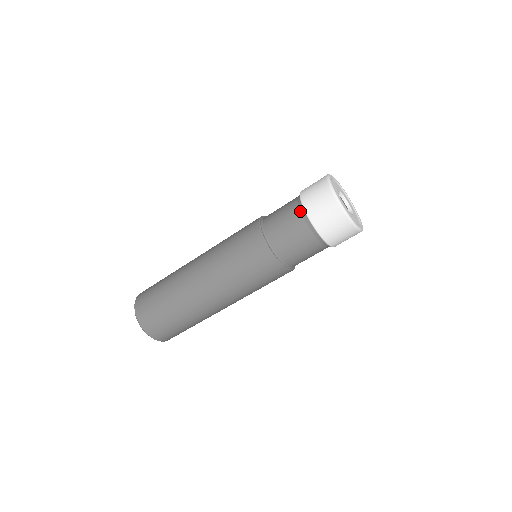
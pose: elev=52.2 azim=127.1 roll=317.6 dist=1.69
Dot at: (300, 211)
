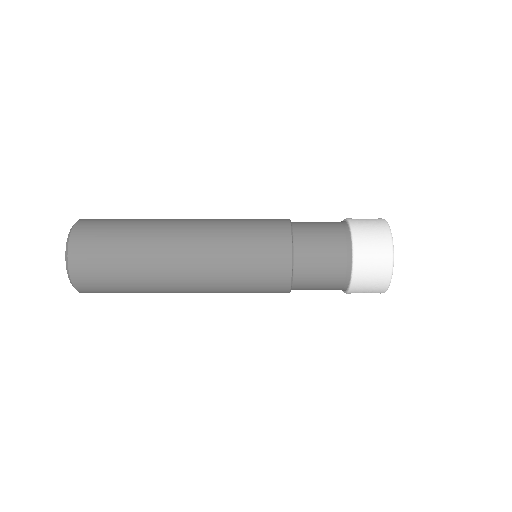
Dot at: (346, 244)
